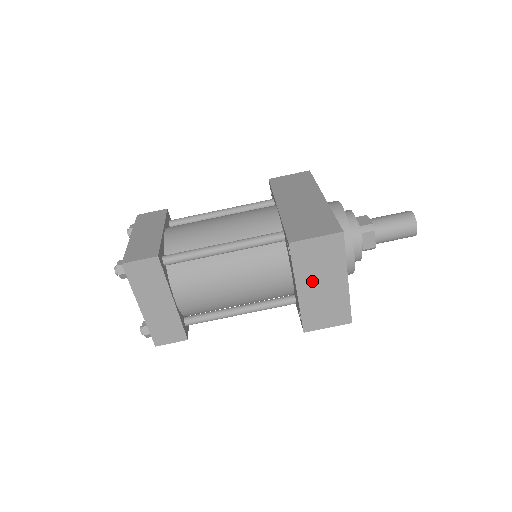
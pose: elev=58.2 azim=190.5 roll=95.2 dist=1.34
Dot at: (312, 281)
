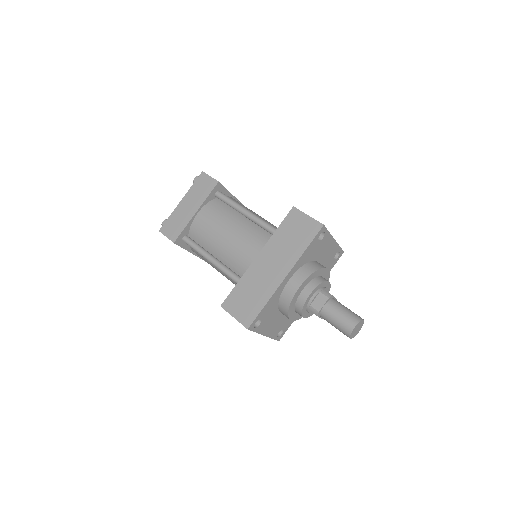
Dot at: occluded
